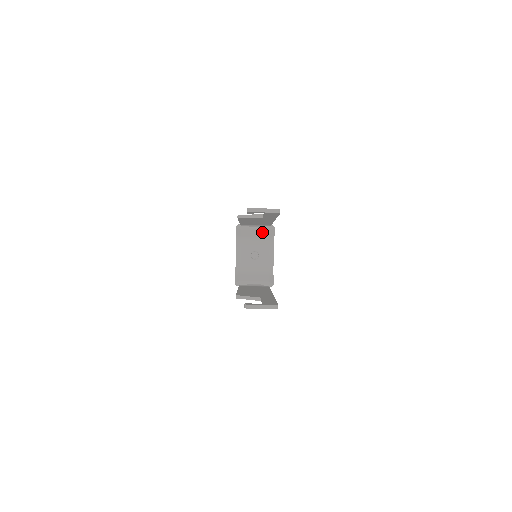
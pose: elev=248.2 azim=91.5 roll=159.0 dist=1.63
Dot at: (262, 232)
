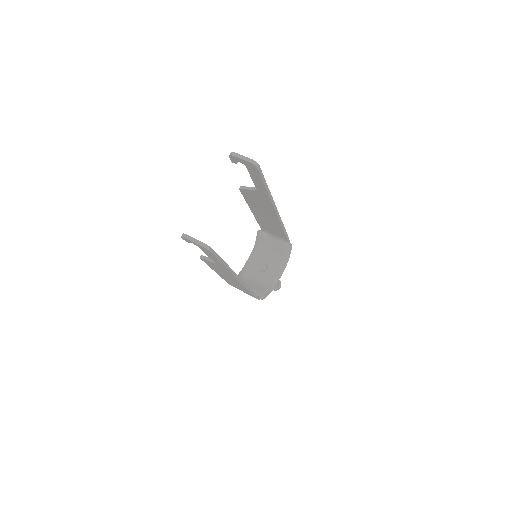
Dot at: (278, 246)
